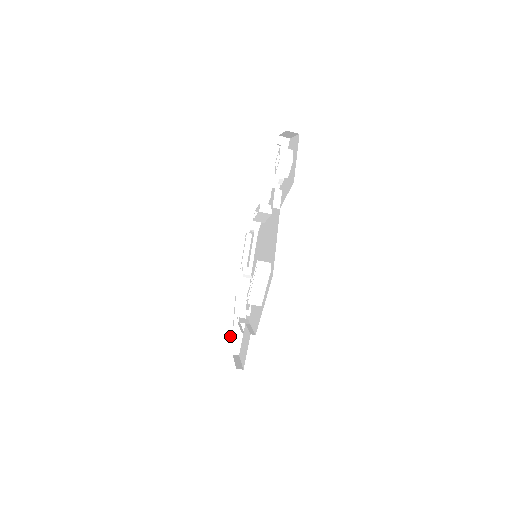
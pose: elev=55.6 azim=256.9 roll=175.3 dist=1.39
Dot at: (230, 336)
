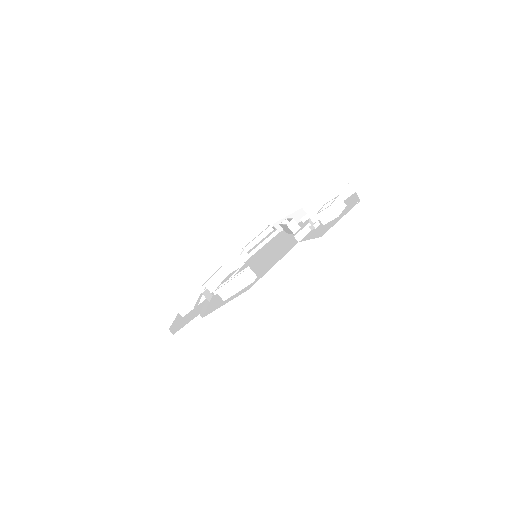
Dot at: (191, 294)
